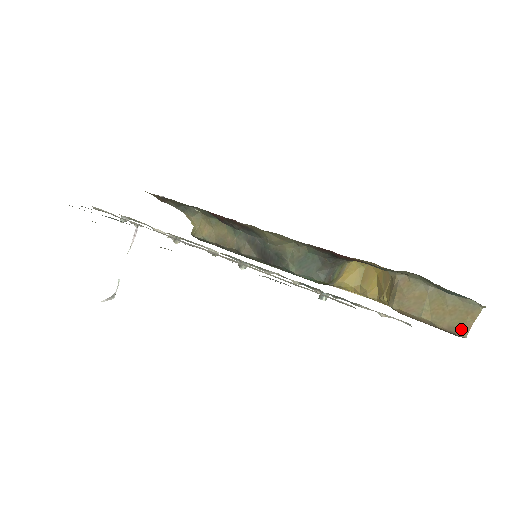
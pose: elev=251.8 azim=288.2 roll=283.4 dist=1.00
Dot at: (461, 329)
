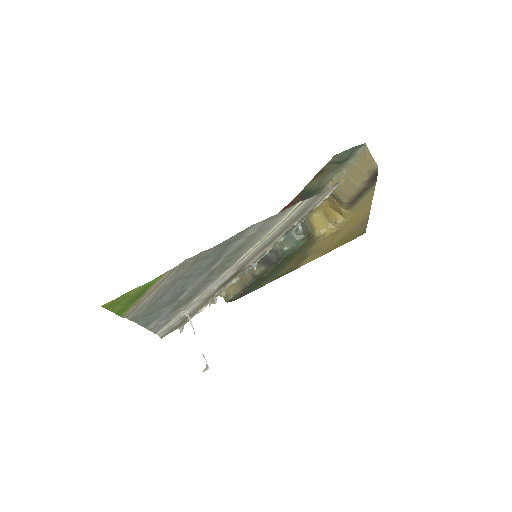
Dot at: (372, 166)
